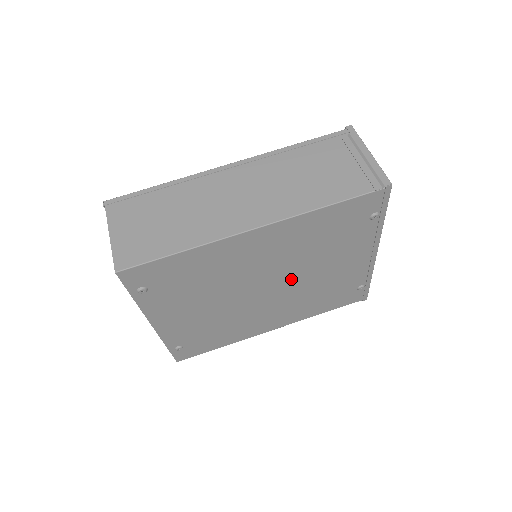
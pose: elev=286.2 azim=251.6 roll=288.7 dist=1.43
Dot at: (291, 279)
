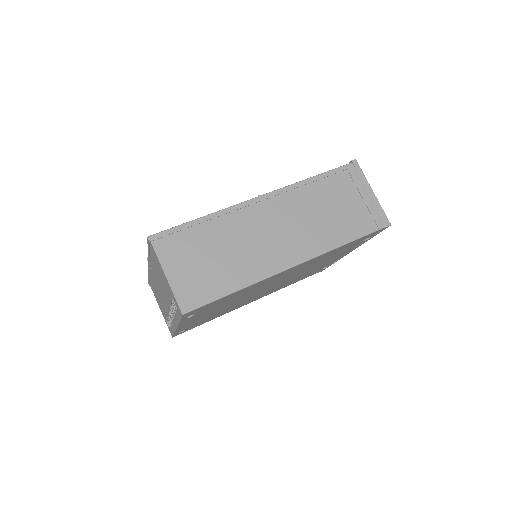
Dot at: (289, 278)
